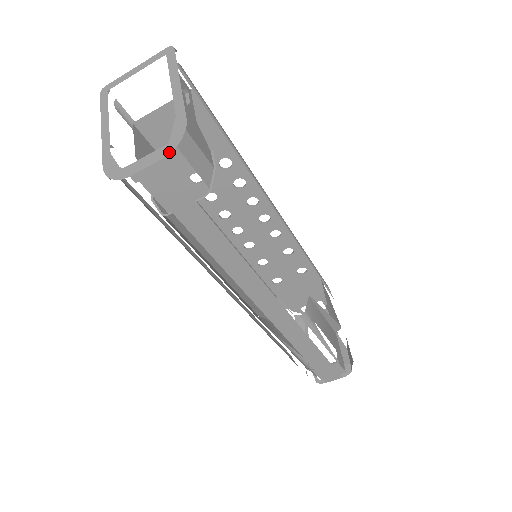
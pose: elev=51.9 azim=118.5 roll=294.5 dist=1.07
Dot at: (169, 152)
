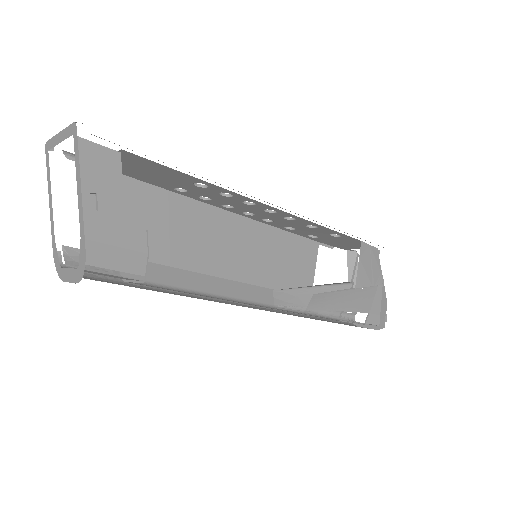
Dot at: (79, 280)
